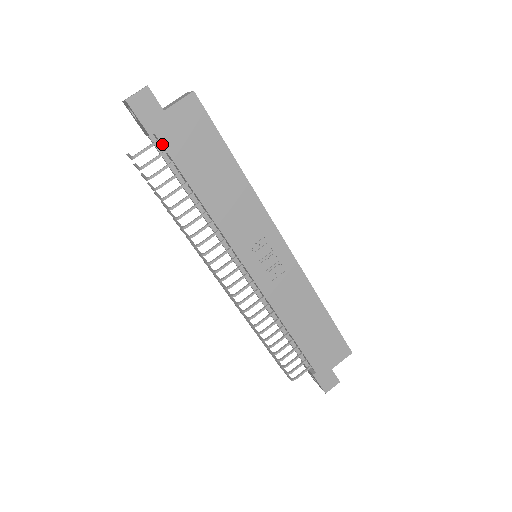
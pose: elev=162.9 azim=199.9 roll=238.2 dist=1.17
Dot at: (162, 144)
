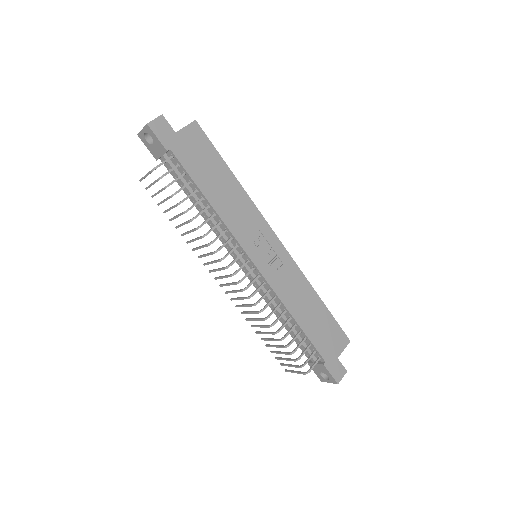
Dot at: (176, 157)
